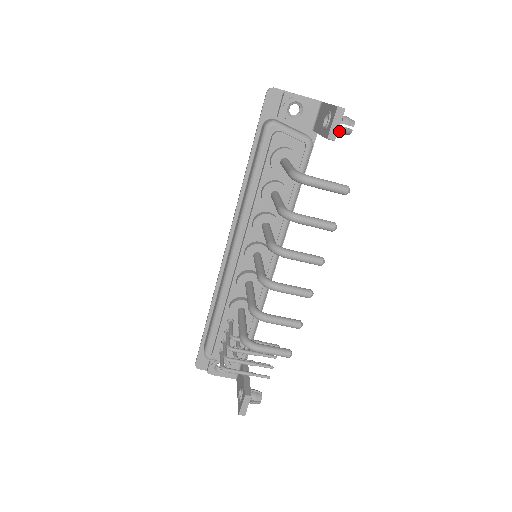
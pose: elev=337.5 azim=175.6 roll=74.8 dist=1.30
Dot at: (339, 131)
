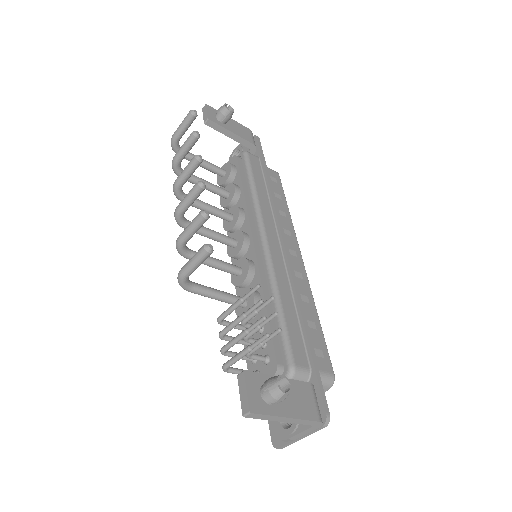
Dot at: (219, 117)
